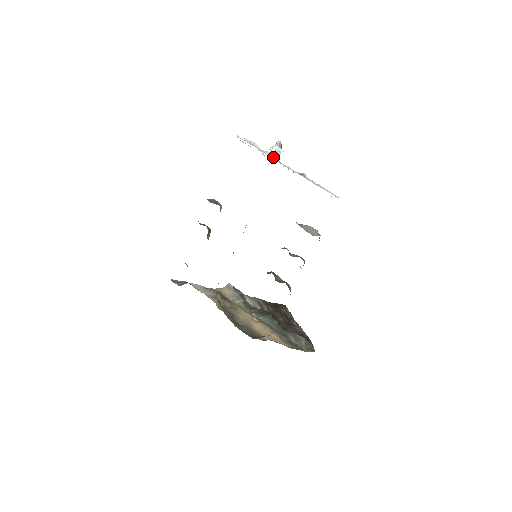
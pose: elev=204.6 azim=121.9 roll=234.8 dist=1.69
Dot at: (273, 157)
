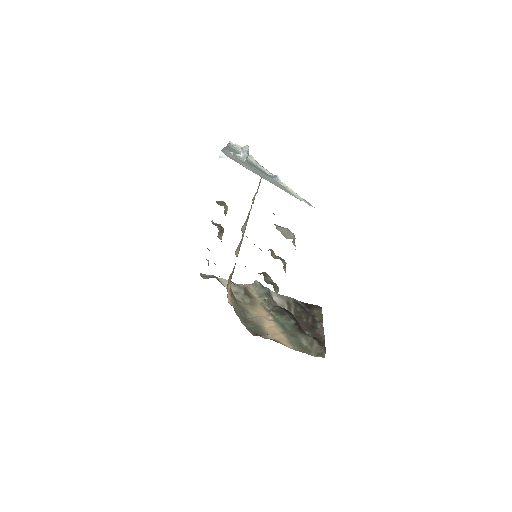
Dot at: (254, 160)
